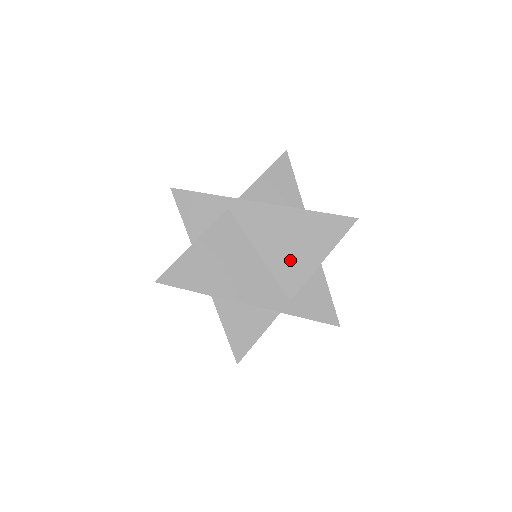
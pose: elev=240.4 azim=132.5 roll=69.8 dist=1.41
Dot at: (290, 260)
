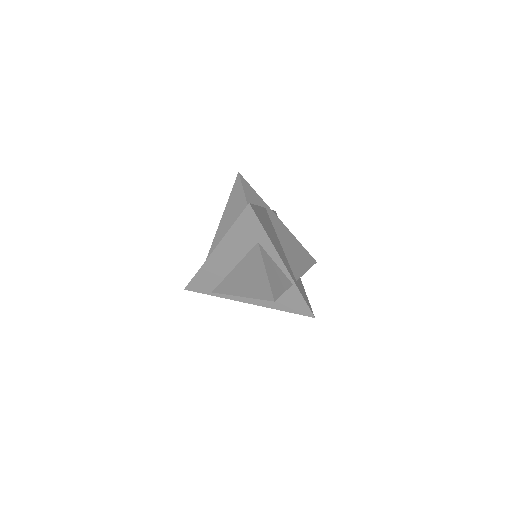
Dot at: (294, 259)
